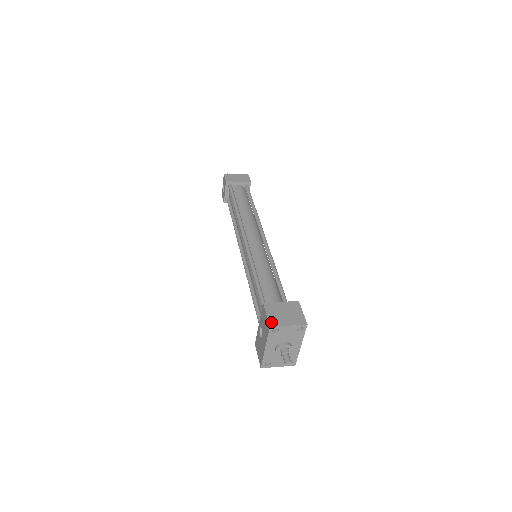
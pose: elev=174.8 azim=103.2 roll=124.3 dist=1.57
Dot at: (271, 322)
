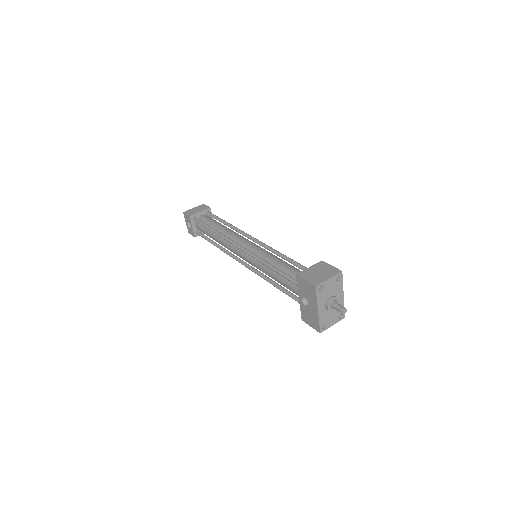
Dot at: (314, 283)
